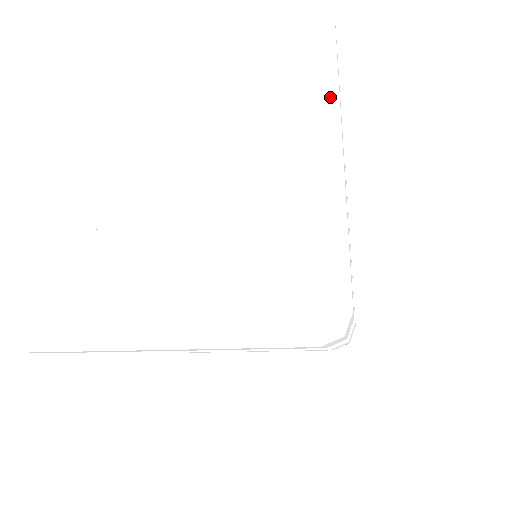
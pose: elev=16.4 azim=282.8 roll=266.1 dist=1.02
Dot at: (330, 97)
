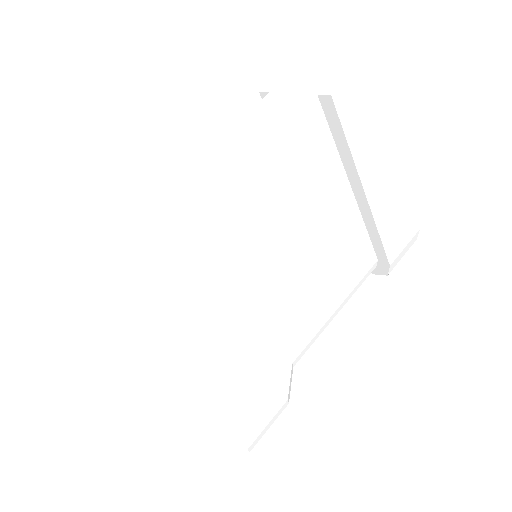
Dot at: (154, 366)
